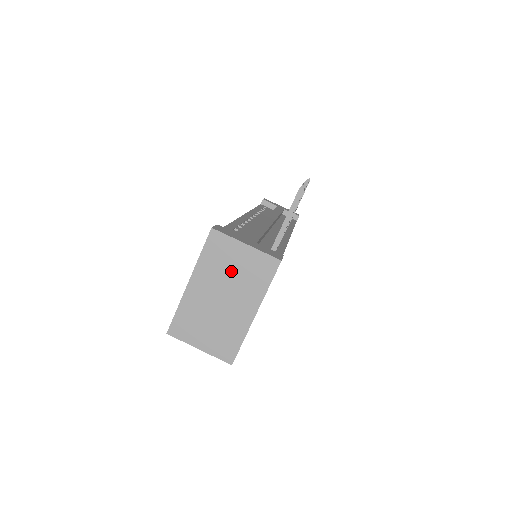
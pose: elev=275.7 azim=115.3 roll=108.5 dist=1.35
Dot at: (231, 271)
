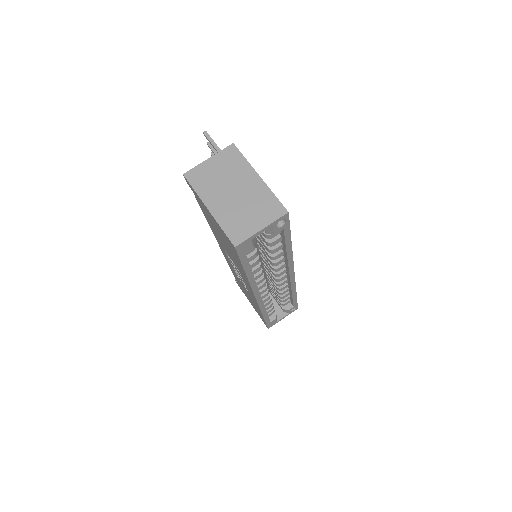
Dot at: (219, 177)
